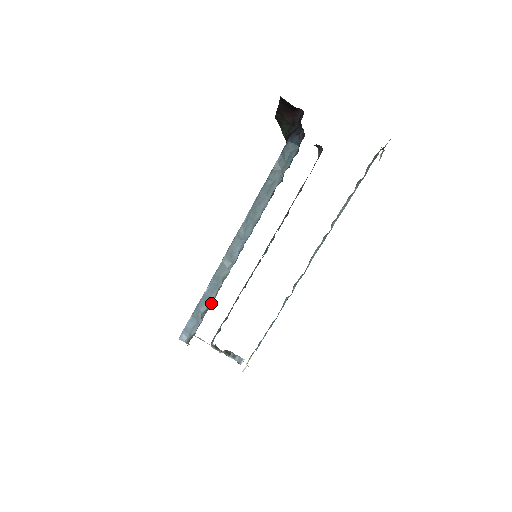
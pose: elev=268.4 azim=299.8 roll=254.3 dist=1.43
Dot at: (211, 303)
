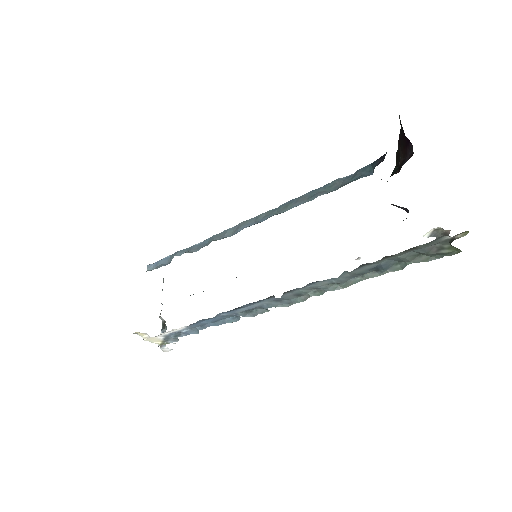
Dot at: (185, 252)
